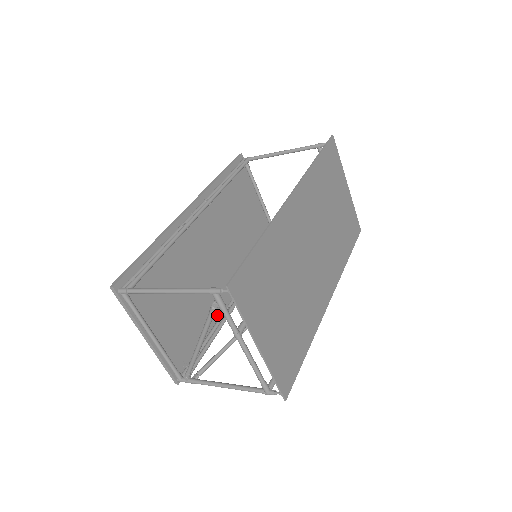
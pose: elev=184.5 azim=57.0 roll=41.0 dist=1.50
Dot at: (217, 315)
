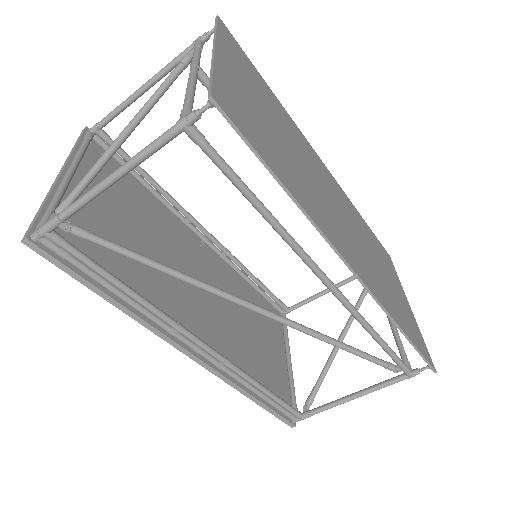
Dot at: occluded
